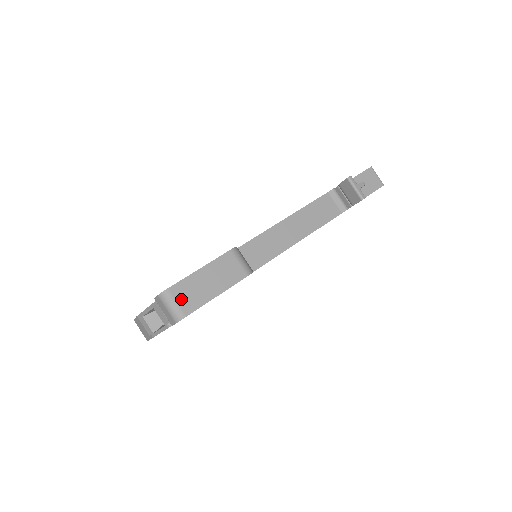
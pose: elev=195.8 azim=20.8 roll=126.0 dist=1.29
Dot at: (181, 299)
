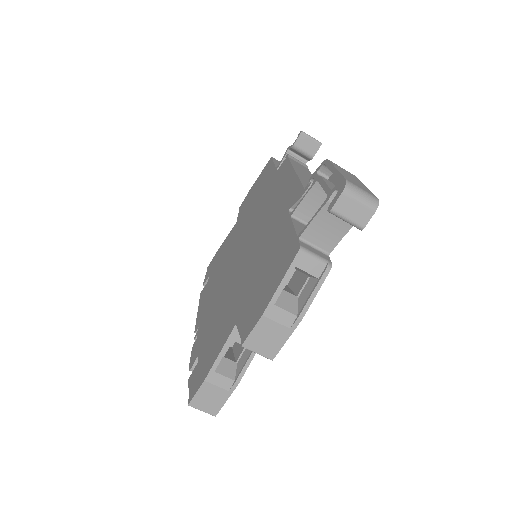
Dot at: (360, 187)
